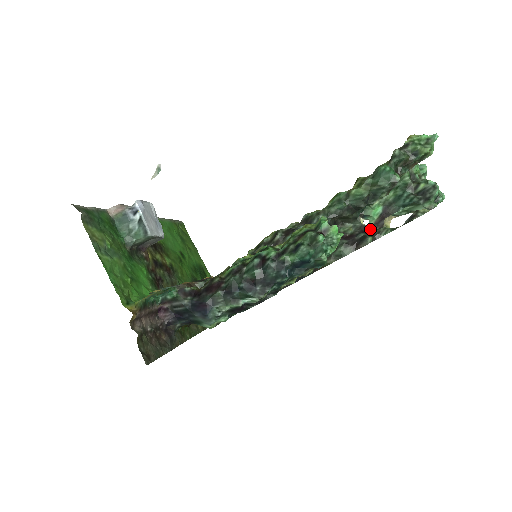
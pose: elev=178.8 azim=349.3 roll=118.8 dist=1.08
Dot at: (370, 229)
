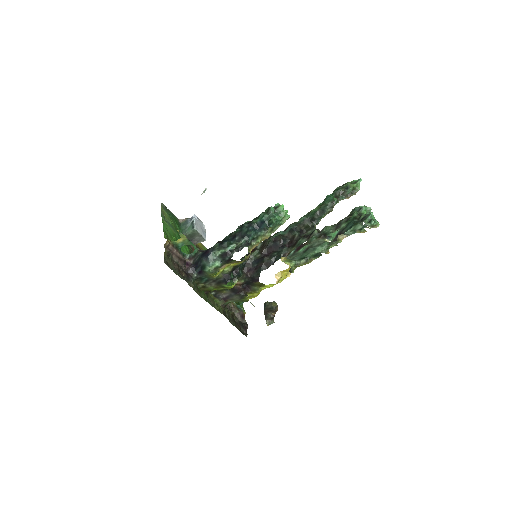
Dot at: occluded
